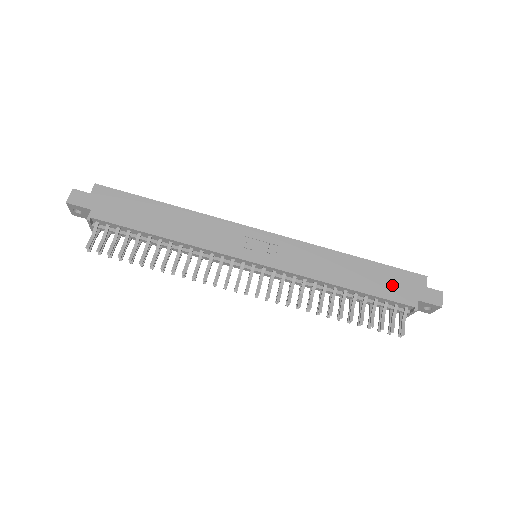
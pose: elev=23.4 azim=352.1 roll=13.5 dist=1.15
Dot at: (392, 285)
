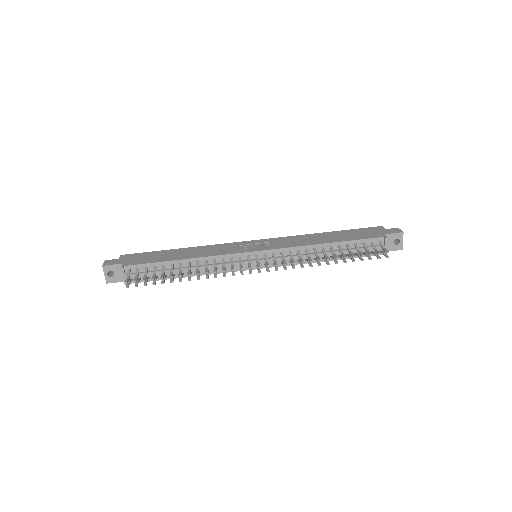
Dot at: (361, 234)
